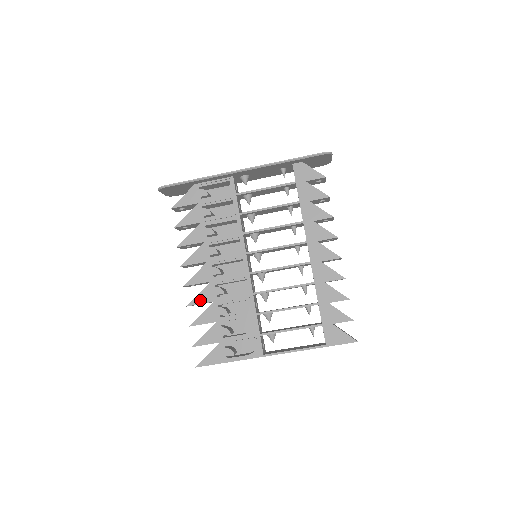
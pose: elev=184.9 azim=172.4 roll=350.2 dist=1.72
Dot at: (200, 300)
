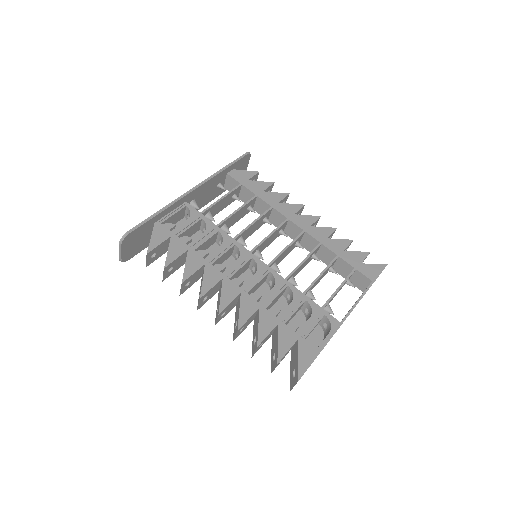
Dot at: (246, 315)
